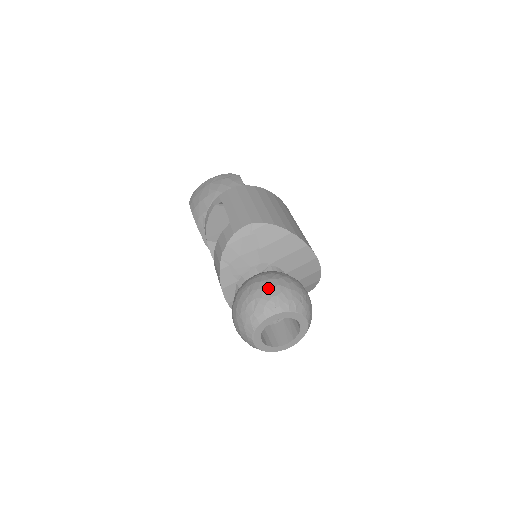
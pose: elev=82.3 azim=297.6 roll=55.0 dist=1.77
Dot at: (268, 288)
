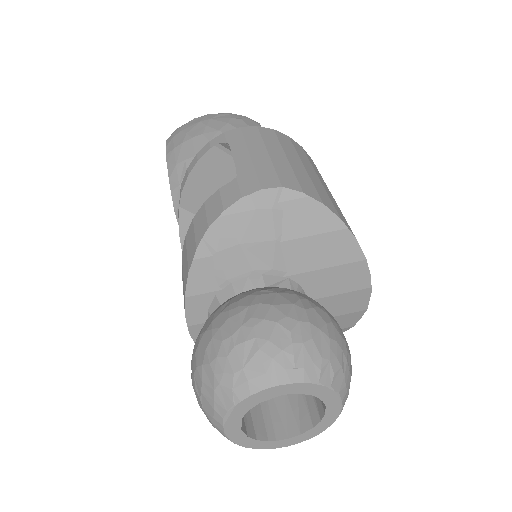
Dot at: (286, 322)
